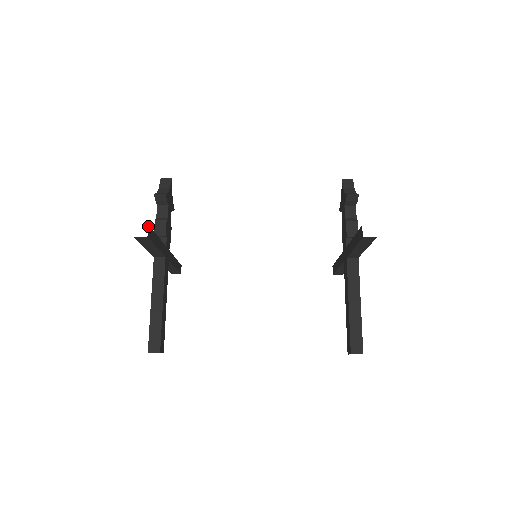
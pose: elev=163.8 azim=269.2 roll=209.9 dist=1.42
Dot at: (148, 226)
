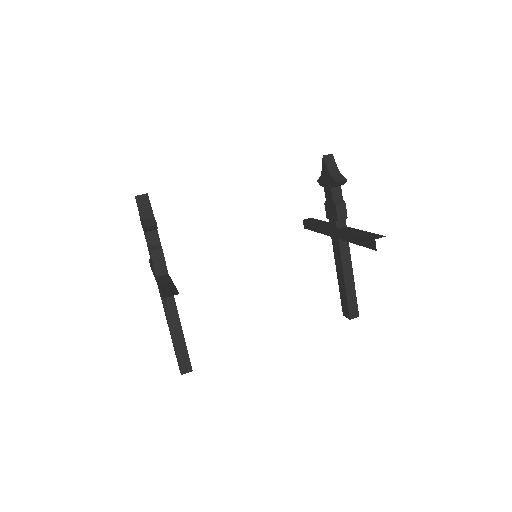
Dot at: occluded
